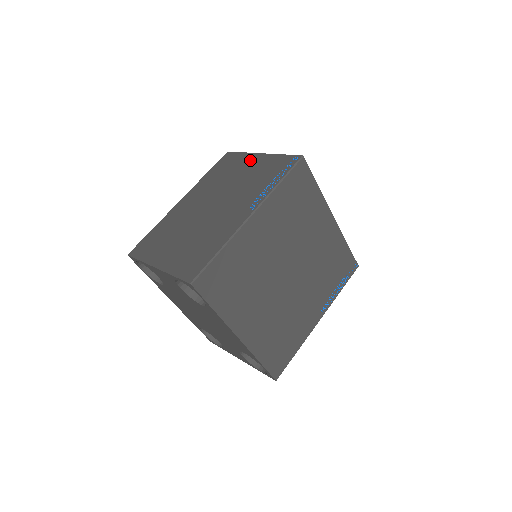
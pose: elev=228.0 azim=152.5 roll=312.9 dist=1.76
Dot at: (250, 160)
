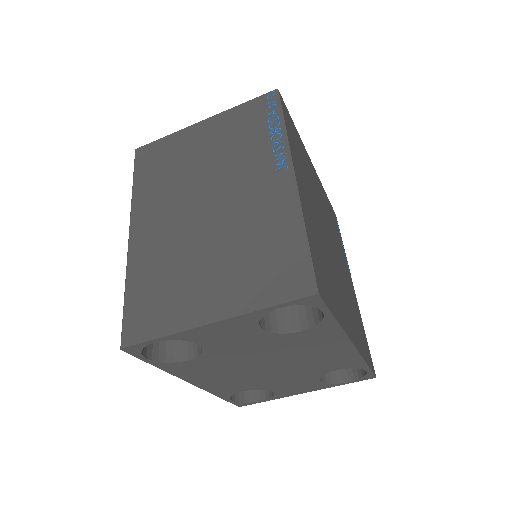
Dot at: (194, 135)
